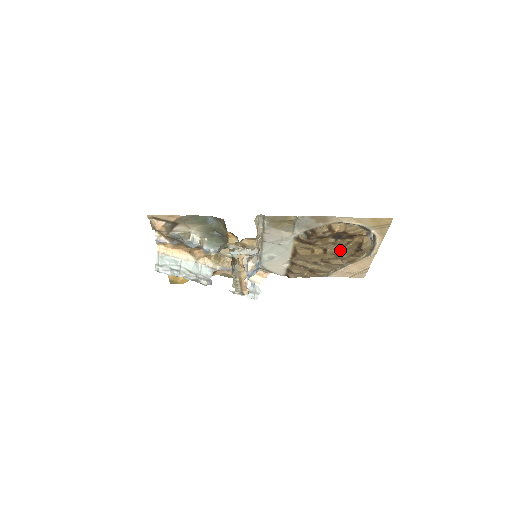
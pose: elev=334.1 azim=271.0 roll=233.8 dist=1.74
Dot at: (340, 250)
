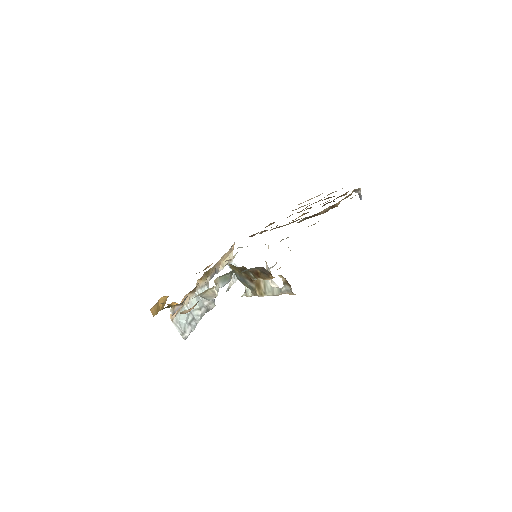
Dot at: occluded
